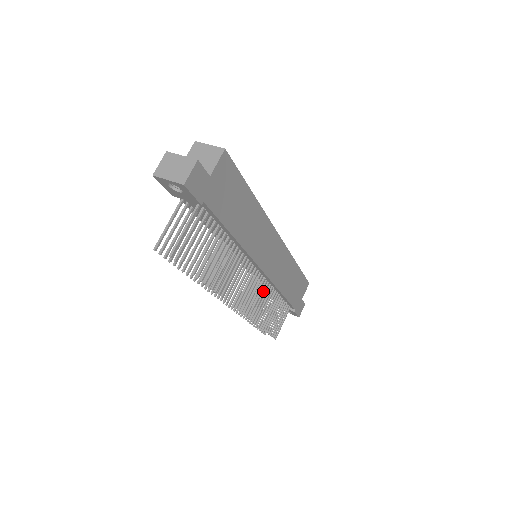
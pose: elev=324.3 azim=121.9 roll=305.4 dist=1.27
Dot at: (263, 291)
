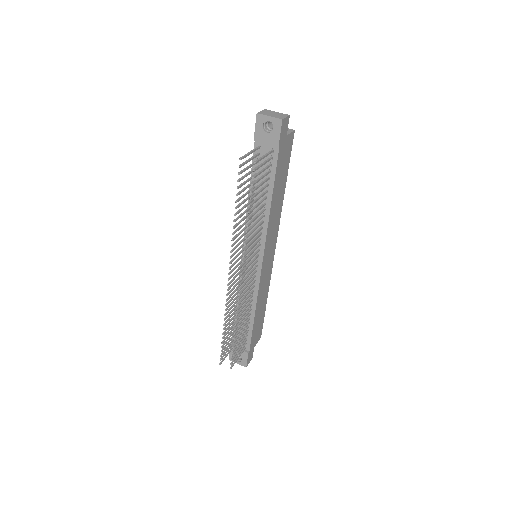
Dot at: (249, 294)
